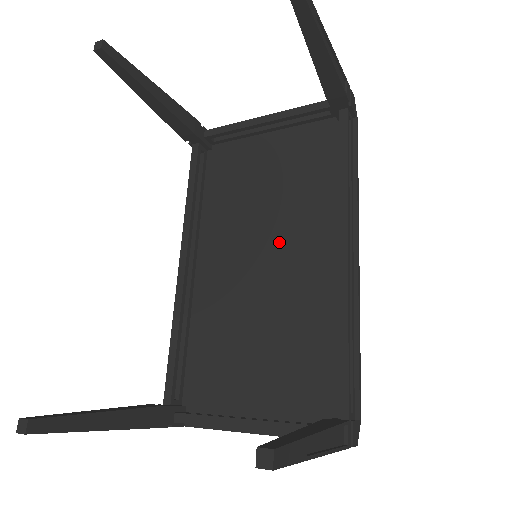
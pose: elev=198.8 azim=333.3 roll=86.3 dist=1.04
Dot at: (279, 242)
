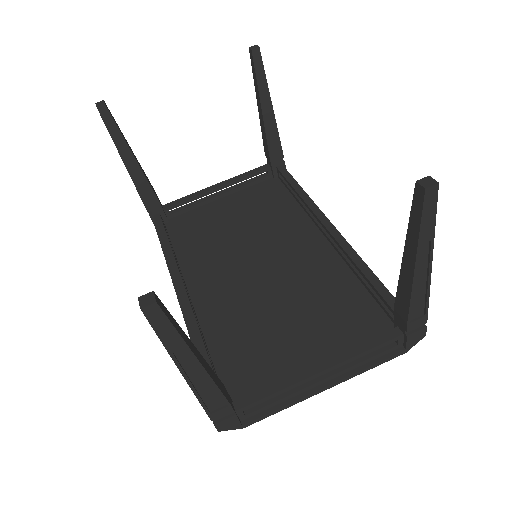
Dot at: (267, 251)
